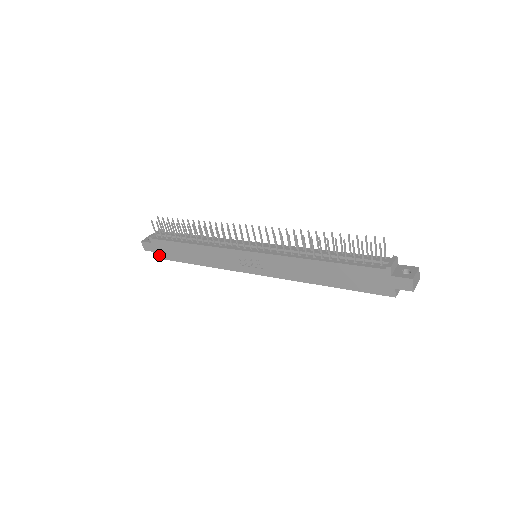
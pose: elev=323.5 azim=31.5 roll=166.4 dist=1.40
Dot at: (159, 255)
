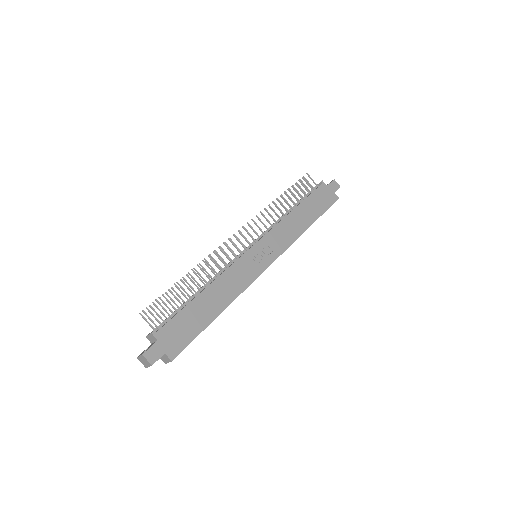
Dot at: (175, 349)
